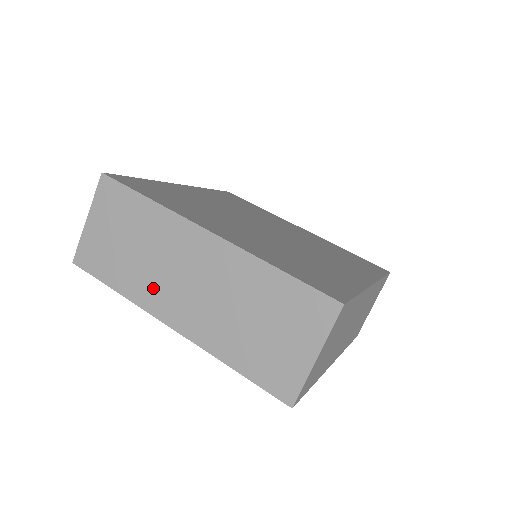
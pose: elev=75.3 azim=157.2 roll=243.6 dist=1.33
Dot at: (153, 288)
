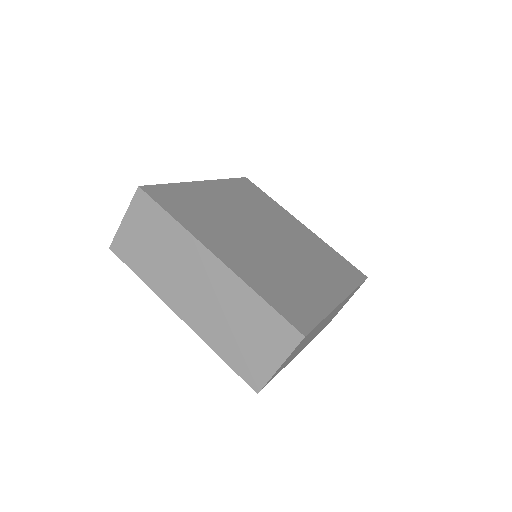
Dot at: (169, 285)
